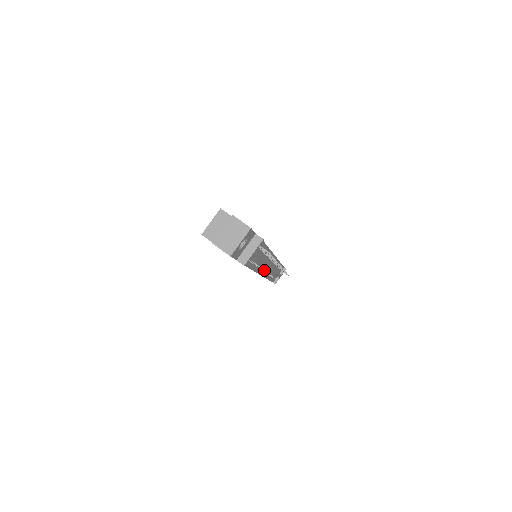
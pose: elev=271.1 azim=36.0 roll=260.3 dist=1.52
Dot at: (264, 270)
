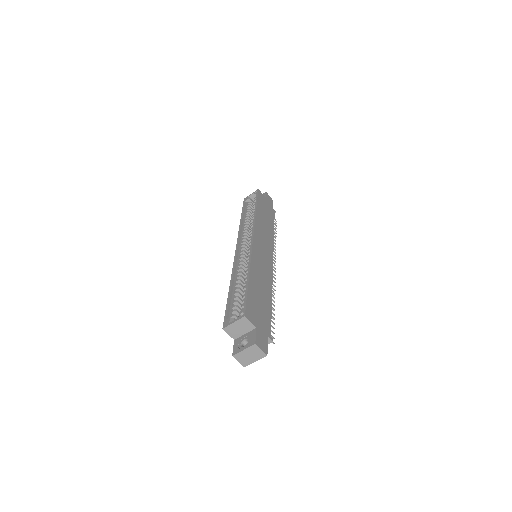
Dot at: occluded
